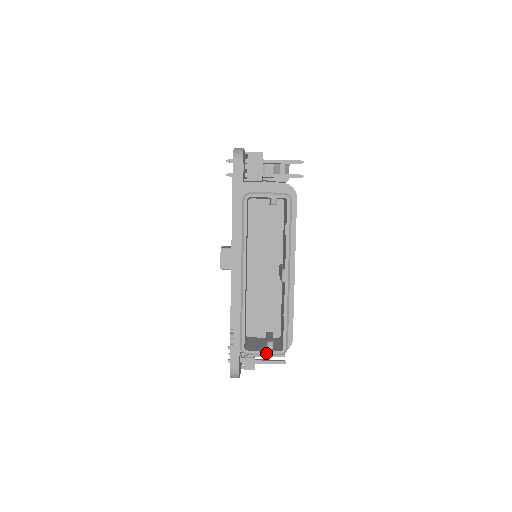
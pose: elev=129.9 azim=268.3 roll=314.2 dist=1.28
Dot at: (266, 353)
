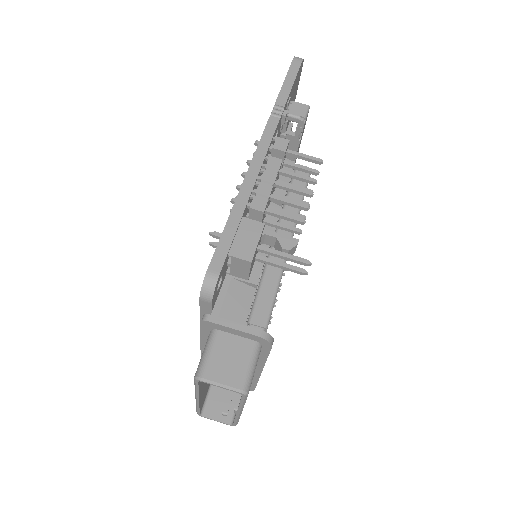
Dot at: occluded
